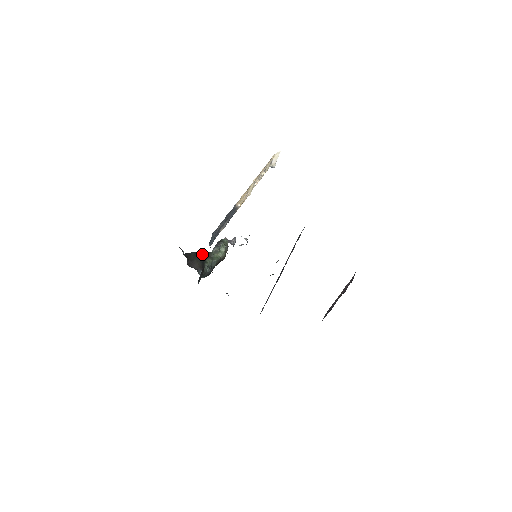
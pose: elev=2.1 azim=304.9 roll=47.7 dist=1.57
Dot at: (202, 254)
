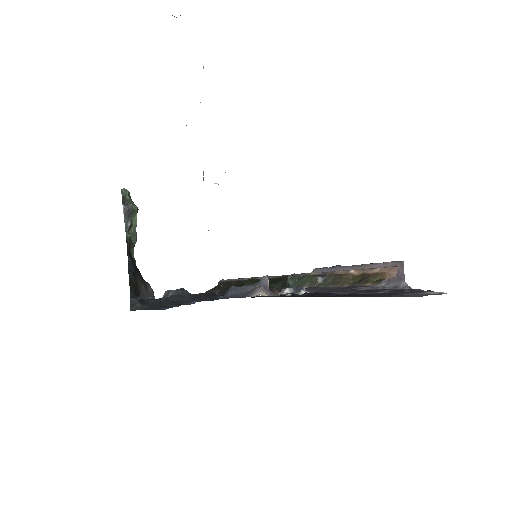
Dot at: (127, 255)
